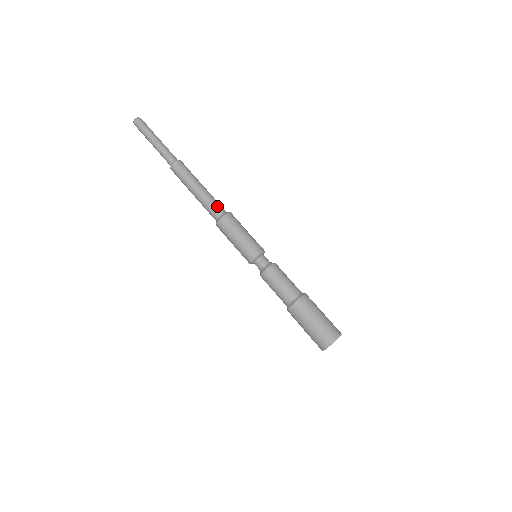
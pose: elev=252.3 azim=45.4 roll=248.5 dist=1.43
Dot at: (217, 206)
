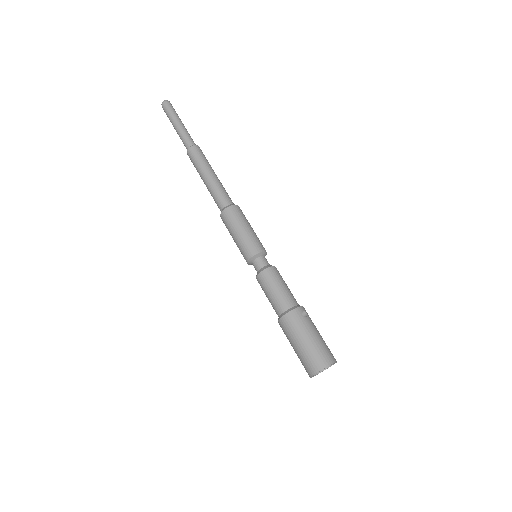
Dot at: (222, 197)
